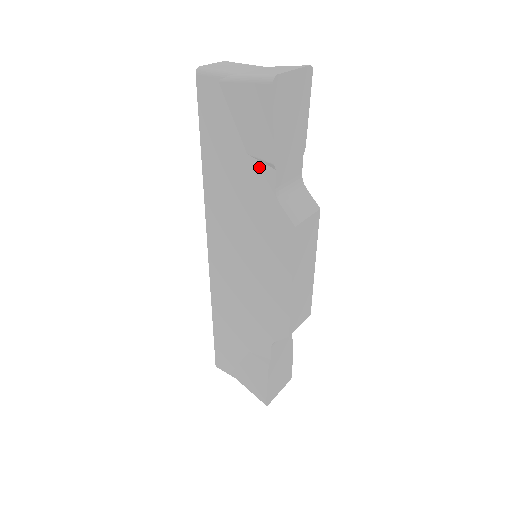
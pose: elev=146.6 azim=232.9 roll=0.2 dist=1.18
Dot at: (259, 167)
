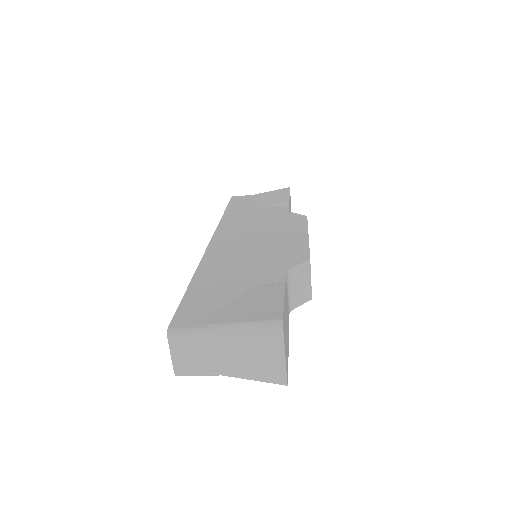
Dot at: (276, 207)
